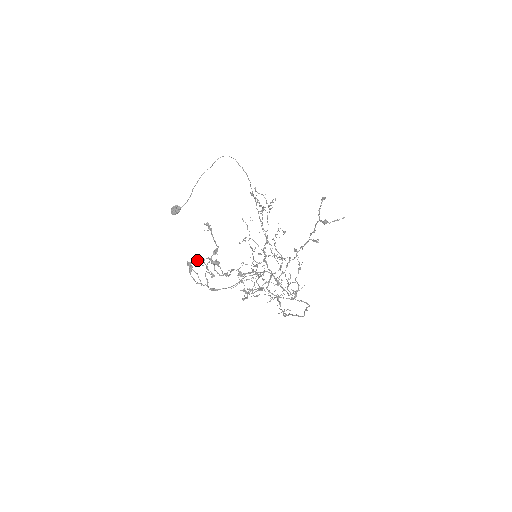
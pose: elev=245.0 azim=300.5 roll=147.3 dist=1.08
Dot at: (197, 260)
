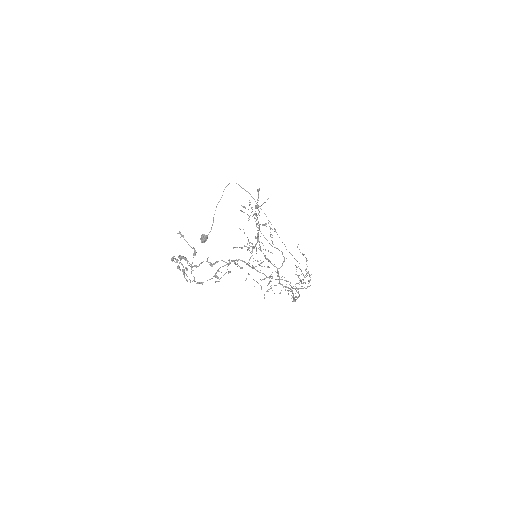
Dot at: occluded
